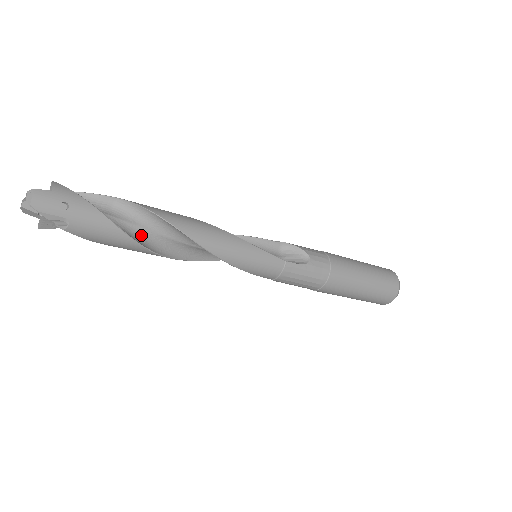
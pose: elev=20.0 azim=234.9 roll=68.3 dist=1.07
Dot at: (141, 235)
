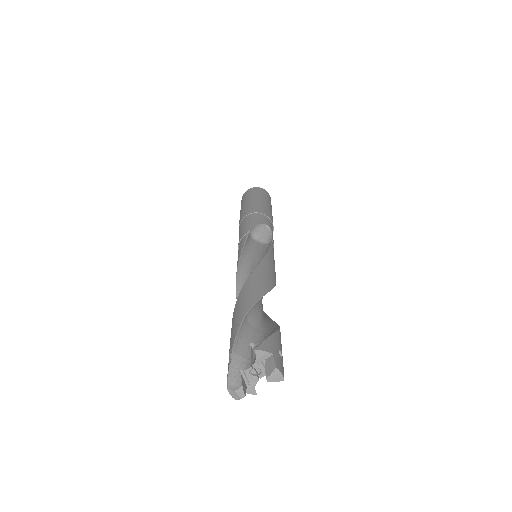
Dot at: (265, 318)
